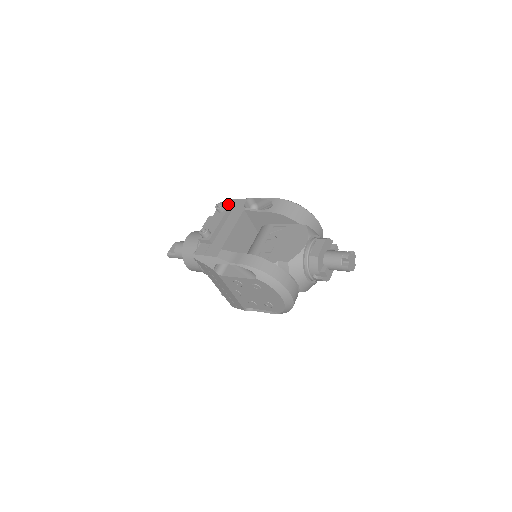
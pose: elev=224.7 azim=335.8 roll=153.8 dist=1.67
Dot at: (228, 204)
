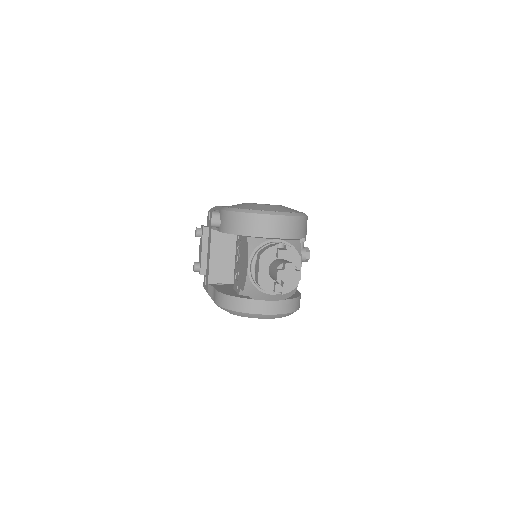
Dot at: (207, 220)
